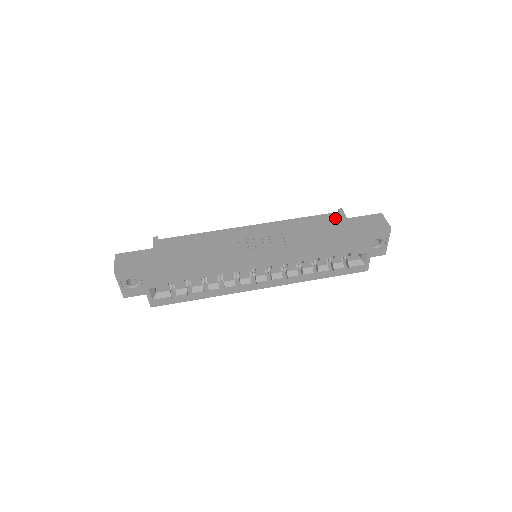
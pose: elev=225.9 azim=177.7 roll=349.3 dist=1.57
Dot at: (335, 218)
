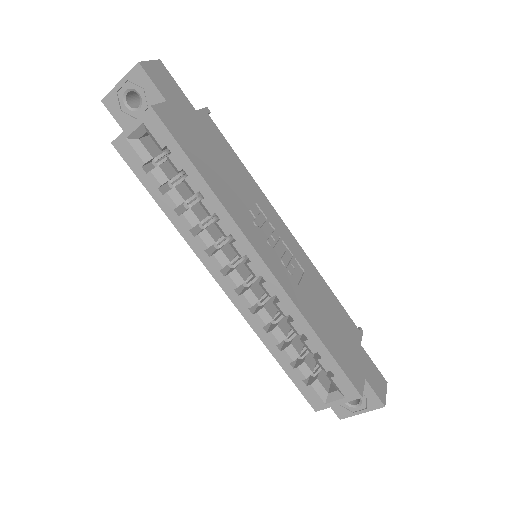
Dot at: (353, 329)
